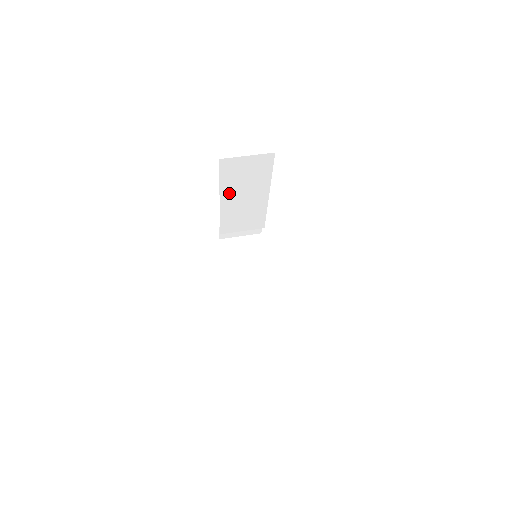
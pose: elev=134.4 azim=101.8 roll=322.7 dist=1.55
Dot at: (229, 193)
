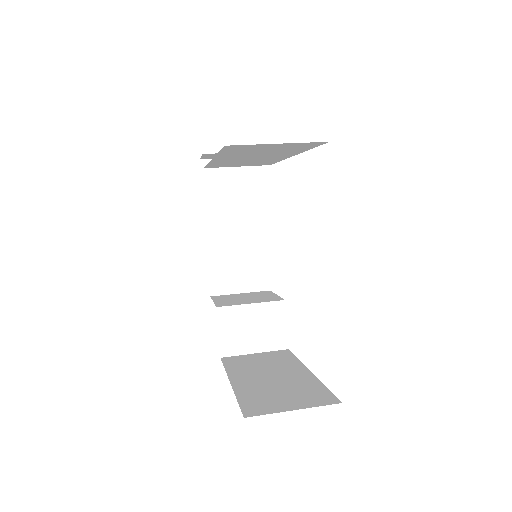
Dot at: (230, 156)
